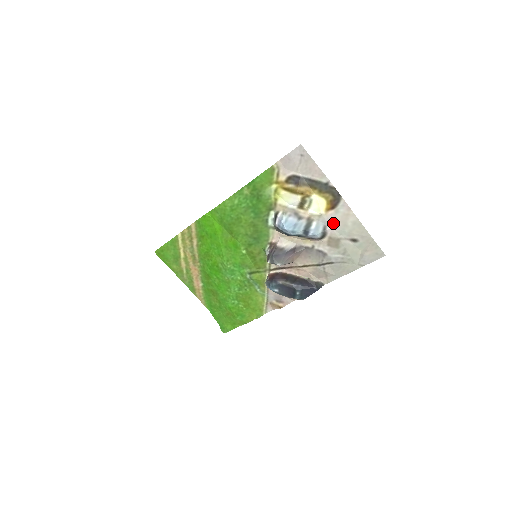
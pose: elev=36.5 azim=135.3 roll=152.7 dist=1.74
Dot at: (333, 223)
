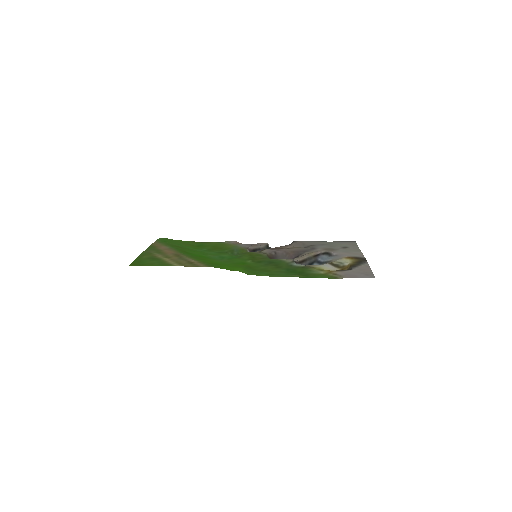
Dot at: (342, 254)
